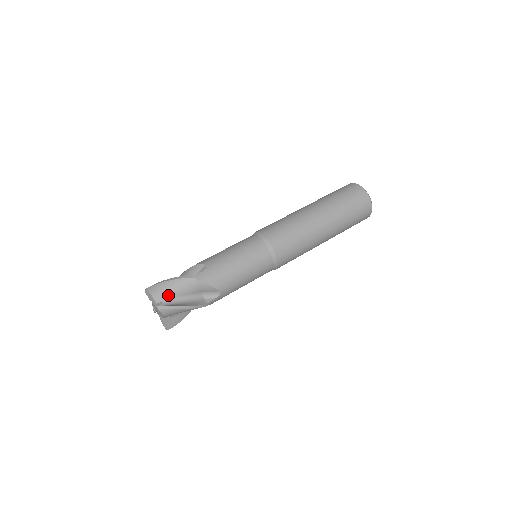
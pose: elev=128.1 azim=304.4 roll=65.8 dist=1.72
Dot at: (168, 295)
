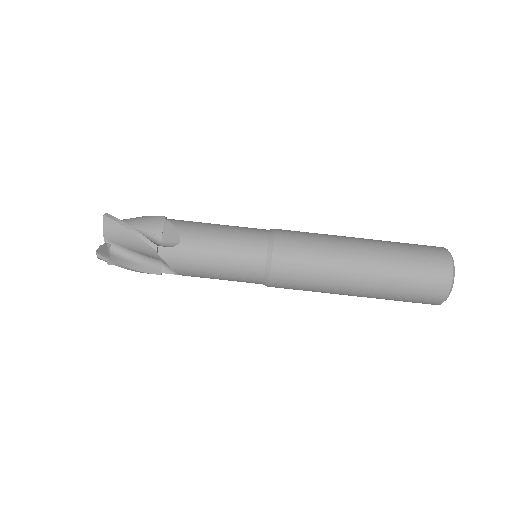
Dot at: (120, 243)
